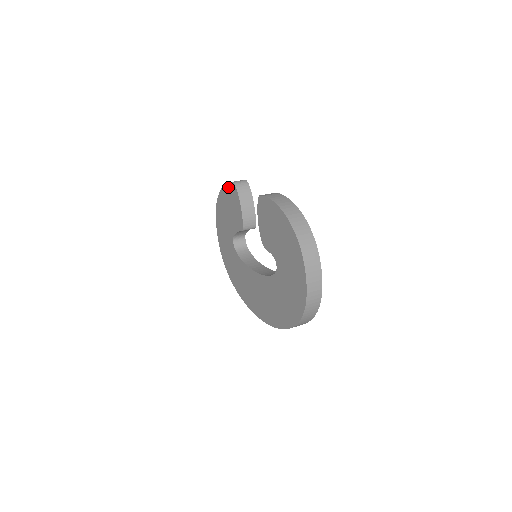
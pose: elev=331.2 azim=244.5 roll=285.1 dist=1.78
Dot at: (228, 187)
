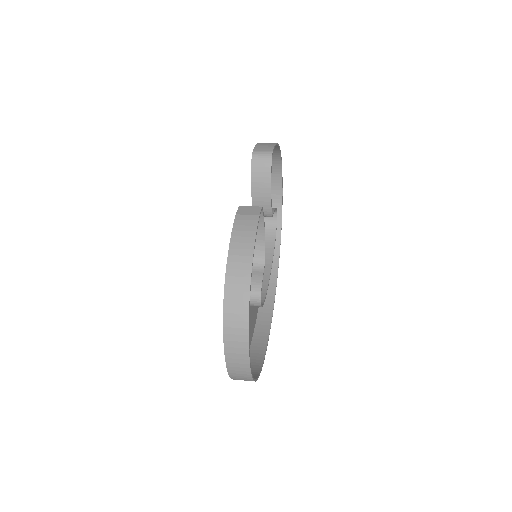
Dot at: occluded
